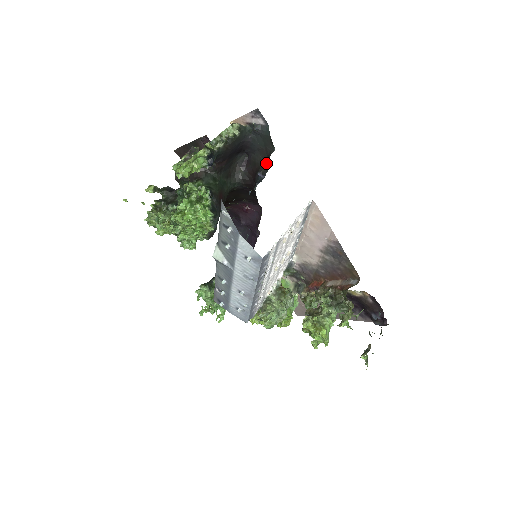
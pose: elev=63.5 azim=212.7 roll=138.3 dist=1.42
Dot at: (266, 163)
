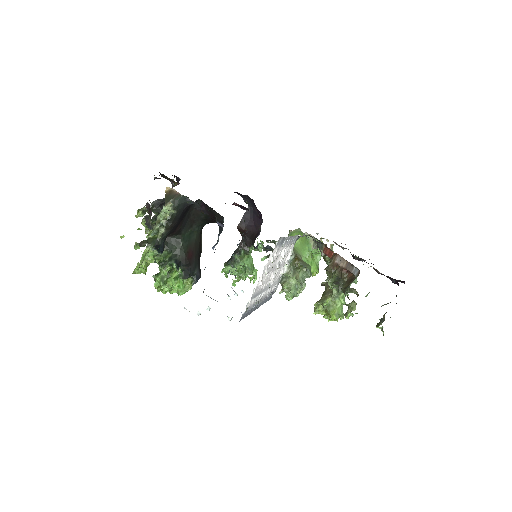
Dot at: (219, 215)
